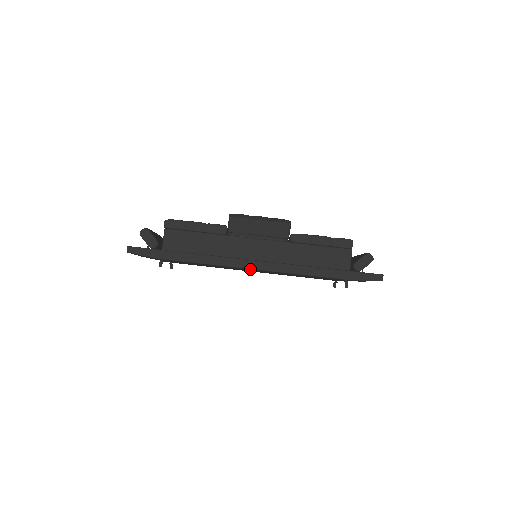
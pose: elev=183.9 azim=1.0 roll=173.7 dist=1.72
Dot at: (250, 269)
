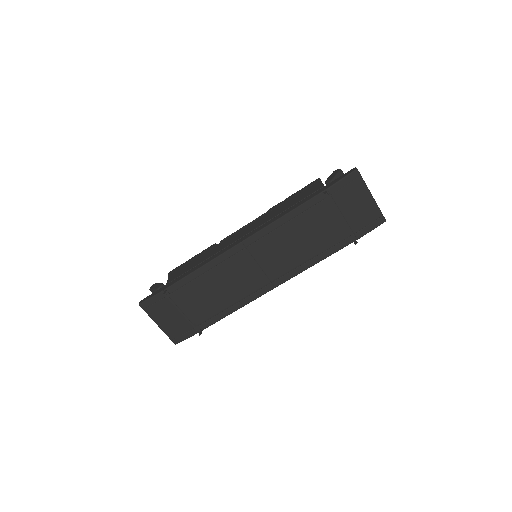
Dot at: (239, 247)
